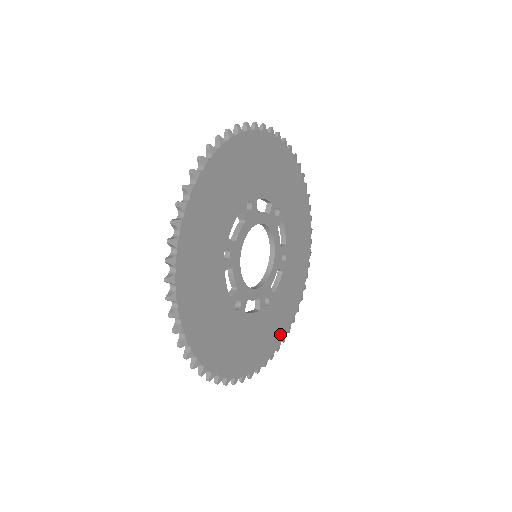
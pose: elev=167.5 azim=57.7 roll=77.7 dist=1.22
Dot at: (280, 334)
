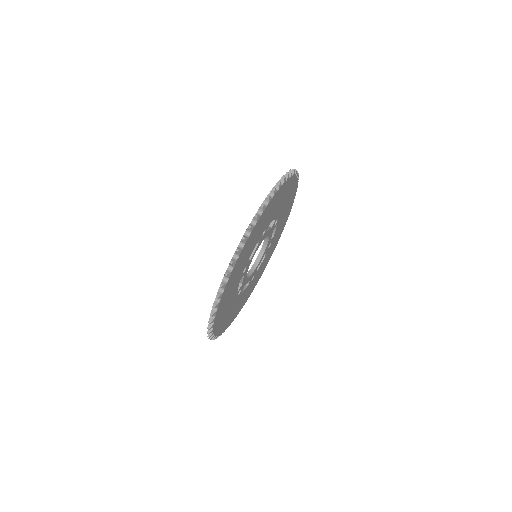
Dot at: (252, 289)
